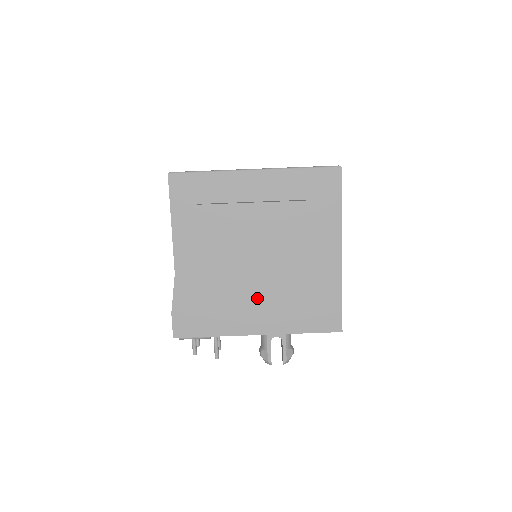
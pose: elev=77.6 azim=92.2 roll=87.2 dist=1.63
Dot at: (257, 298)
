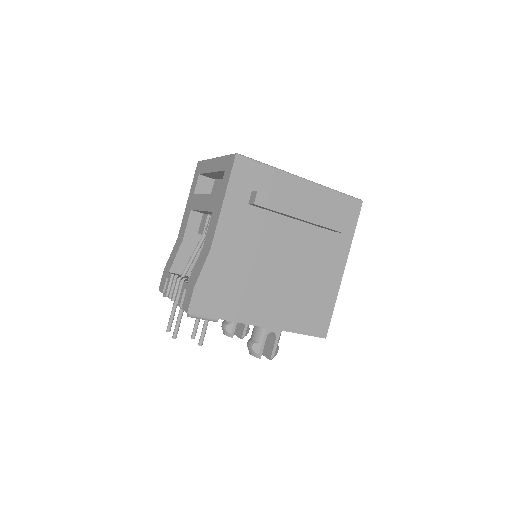
Dot at: (272, 292)
